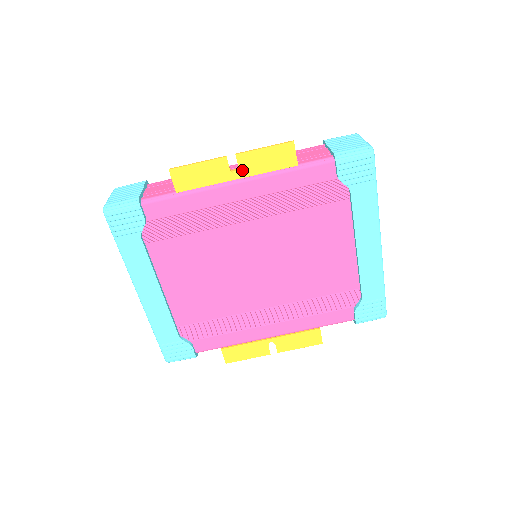
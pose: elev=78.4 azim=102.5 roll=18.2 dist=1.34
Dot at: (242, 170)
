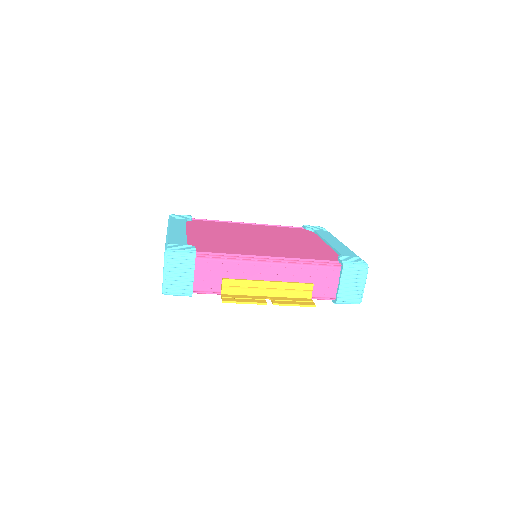
Dot at: occluded
